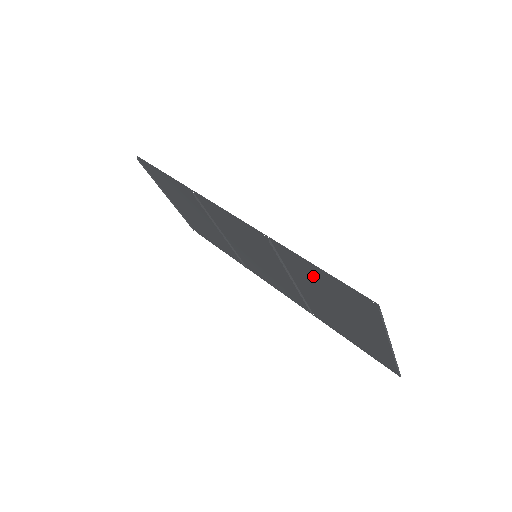
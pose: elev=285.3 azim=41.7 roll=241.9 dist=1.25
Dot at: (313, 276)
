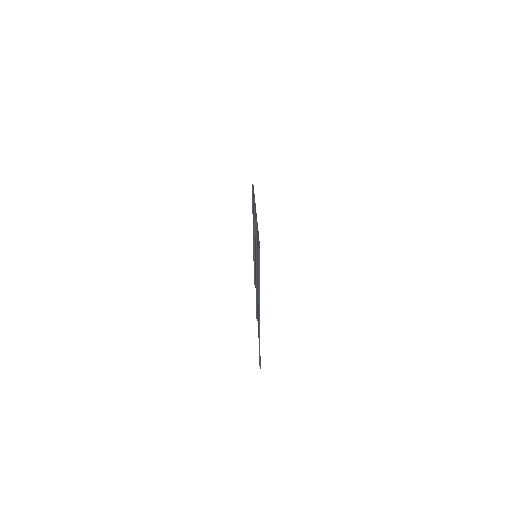
Dot at: occluded
